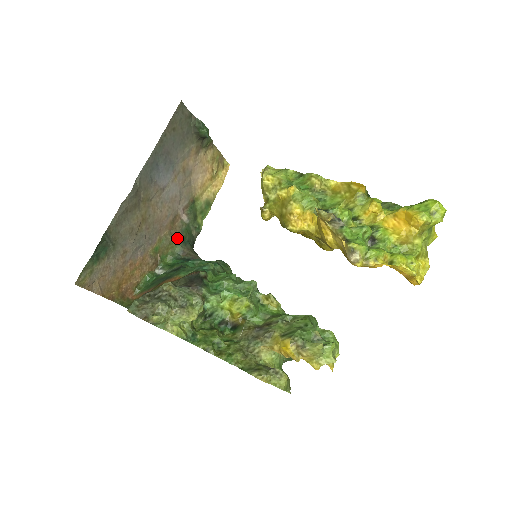
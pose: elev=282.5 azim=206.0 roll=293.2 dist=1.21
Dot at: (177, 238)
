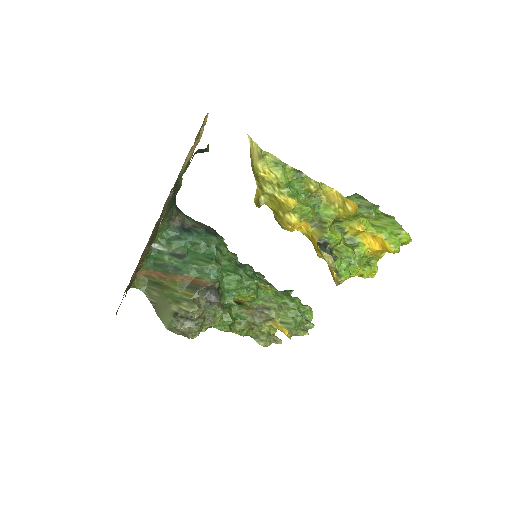
Dot at: (166, 213)
